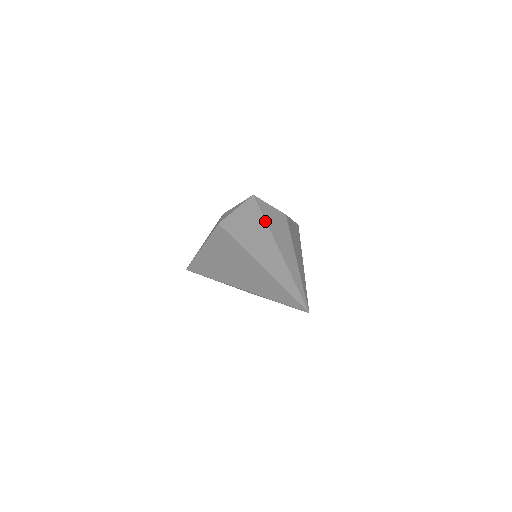
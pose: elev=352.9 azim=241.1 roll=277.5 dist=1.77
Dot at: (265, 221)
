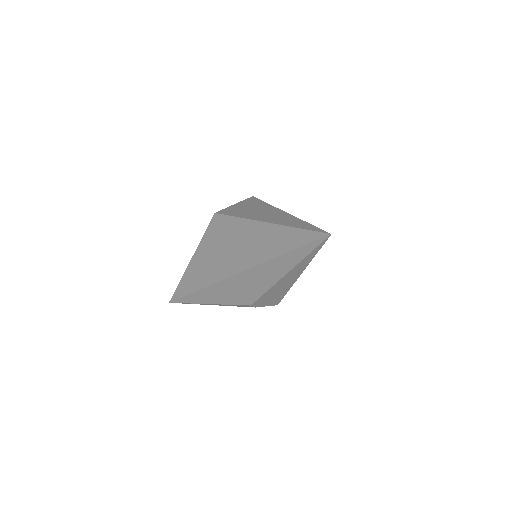
Dot at: occluded
